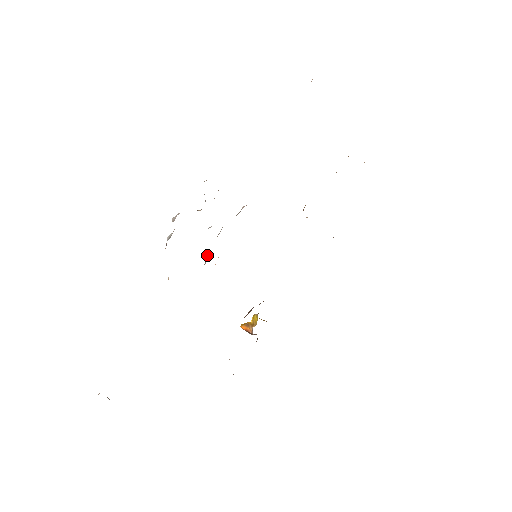
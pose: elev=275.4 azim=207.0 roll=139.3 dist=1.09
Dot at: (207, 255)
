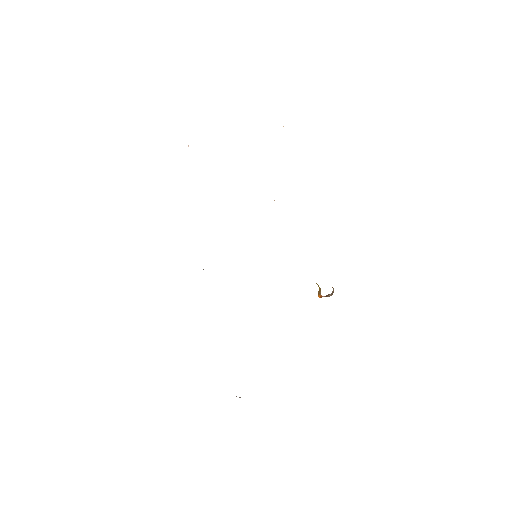
Dot at: occluded
